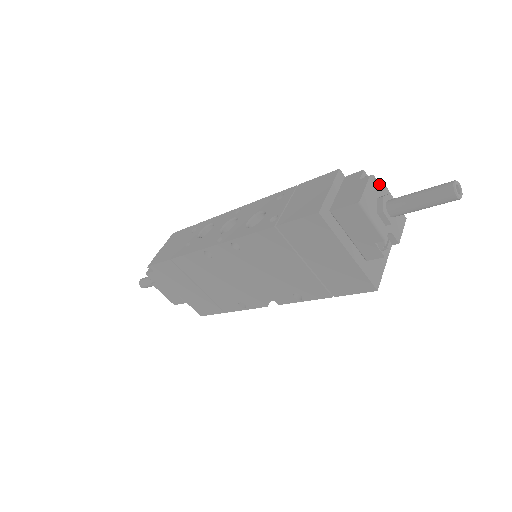
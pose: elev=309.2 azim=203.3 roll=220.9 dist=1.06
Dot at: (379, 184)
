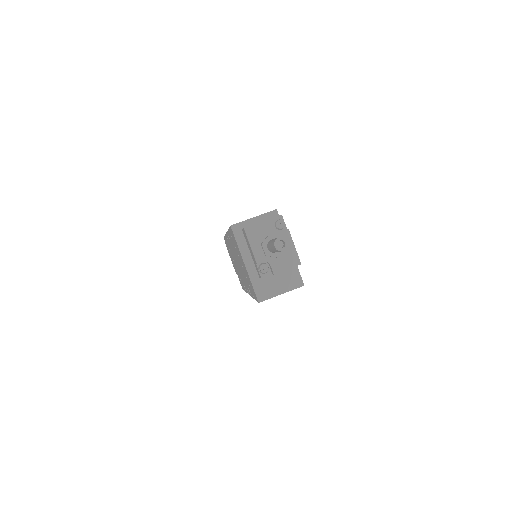
Dot at: (286, 229)
